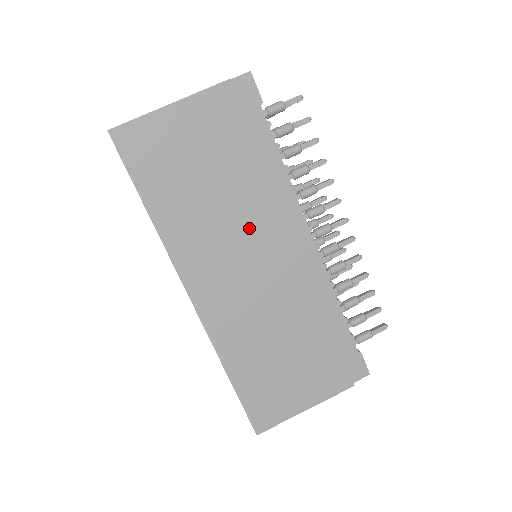
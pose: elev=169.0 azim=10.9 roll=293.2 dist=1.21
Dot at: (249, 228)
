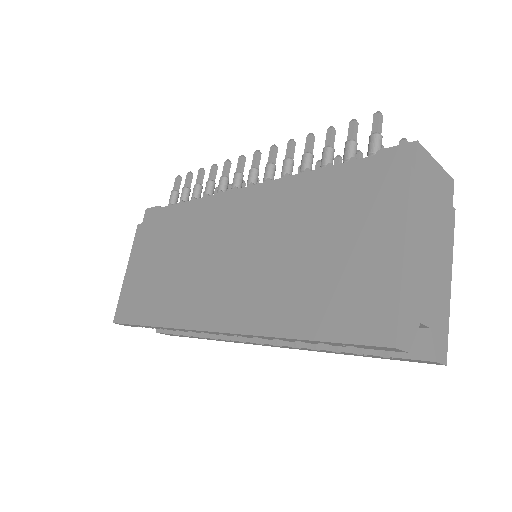
Dot at: (201, 246)
